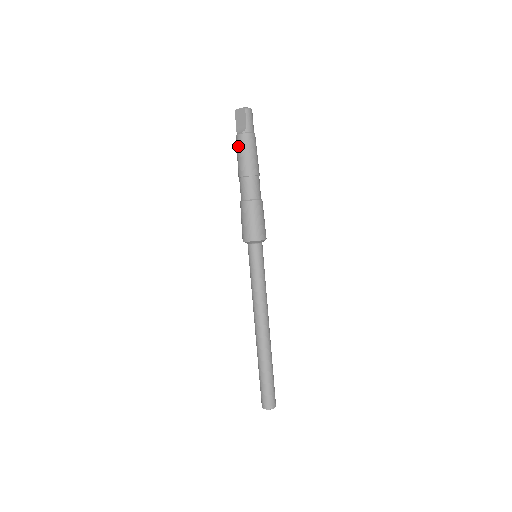
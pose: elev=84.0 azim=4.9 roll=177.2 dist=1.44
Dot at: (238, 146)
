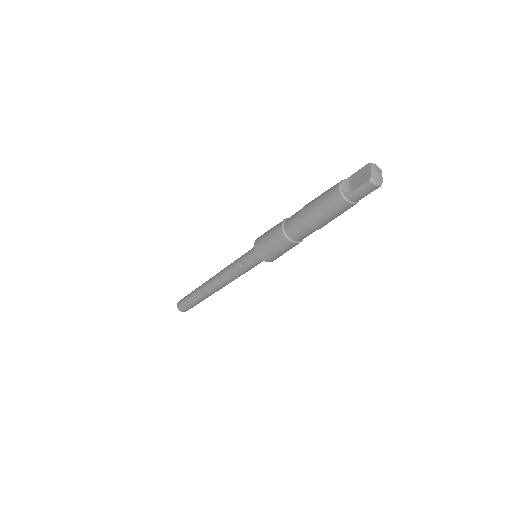
Dot at: (328, 191)
